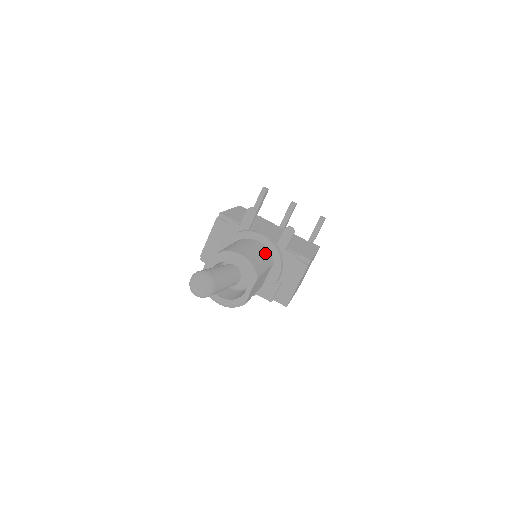
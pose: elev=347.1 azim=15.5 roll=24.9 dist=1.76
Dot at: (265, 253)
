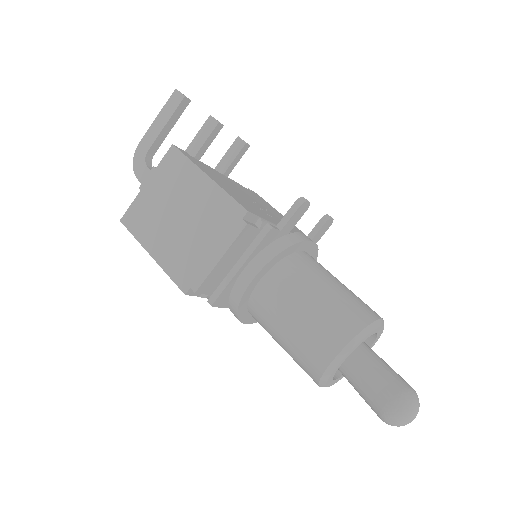
Dot at: occluded
